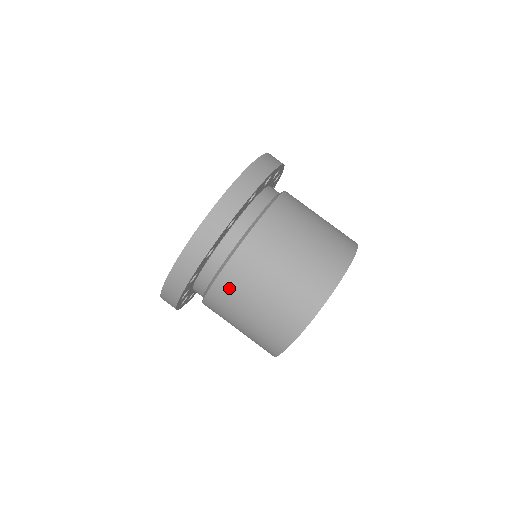
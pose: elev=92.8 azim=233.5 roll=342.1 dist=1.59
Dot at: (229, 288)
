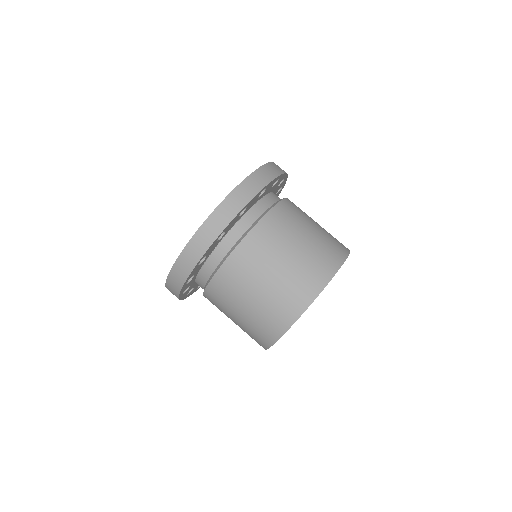
Dot at: (252, 251)
